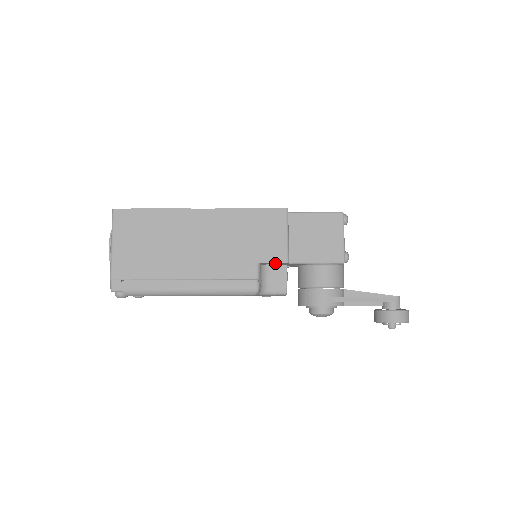
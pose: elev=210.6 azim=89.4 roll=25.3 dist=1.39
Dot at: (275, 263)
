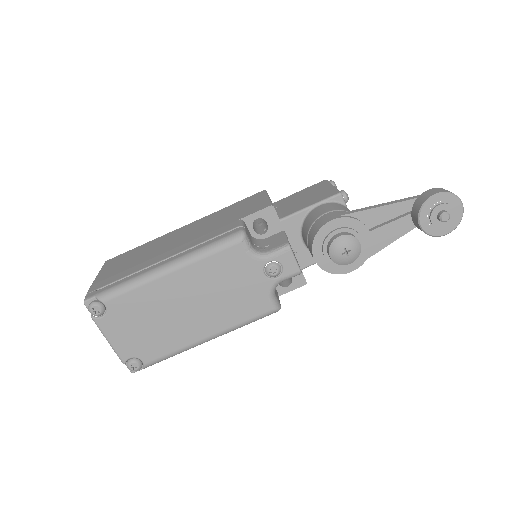
Dot at: (261, 216)
